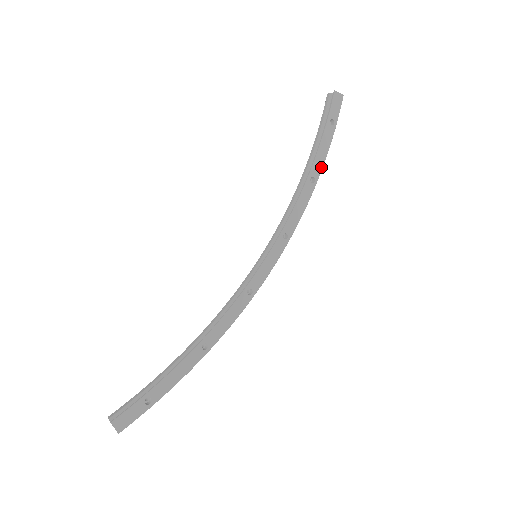
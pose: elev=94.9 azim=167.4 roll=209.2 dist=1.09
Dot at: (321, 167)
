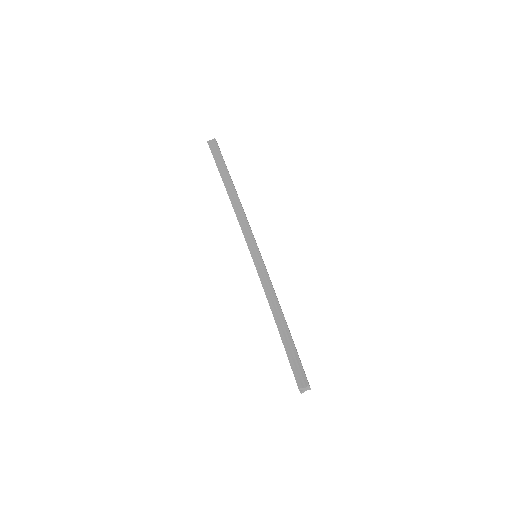
Dot at: (235, 189)
